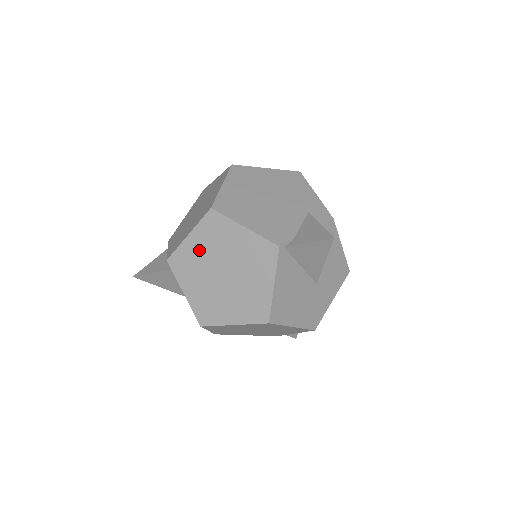
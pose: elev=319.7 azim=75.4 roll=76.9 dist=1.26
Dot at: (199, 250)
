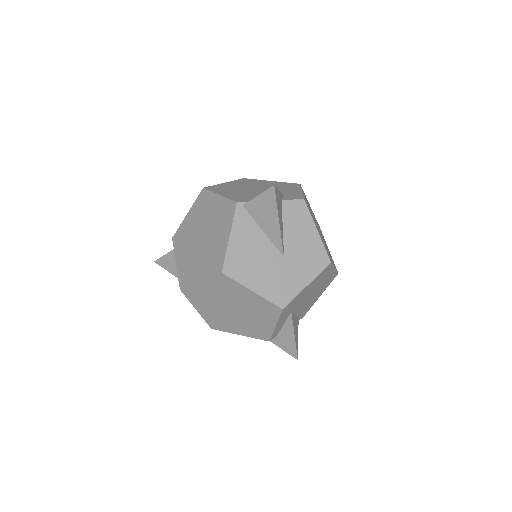
Dot at: (191, 223)
